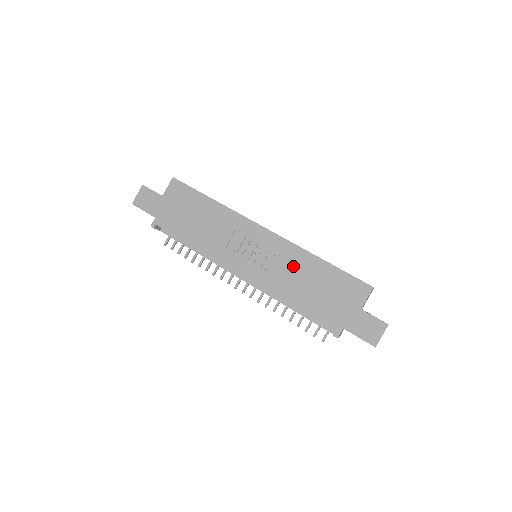
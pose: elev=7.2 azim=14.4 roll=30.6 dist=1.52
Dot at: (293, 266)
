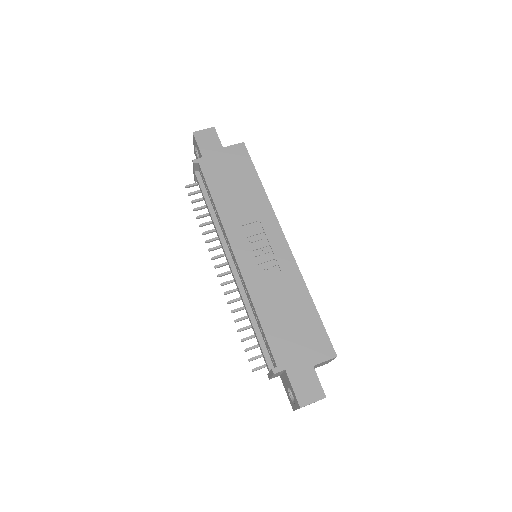
Dot at: (284, 286)
